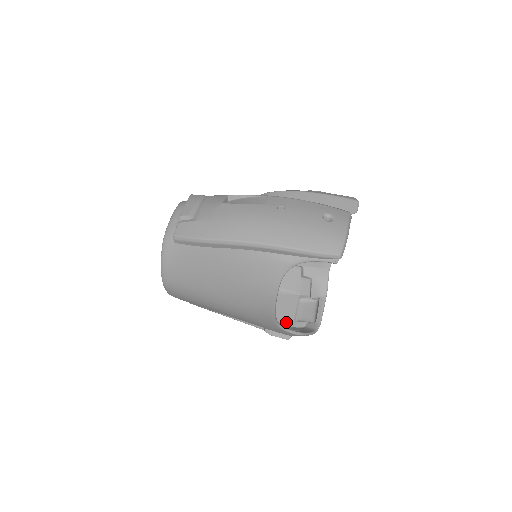
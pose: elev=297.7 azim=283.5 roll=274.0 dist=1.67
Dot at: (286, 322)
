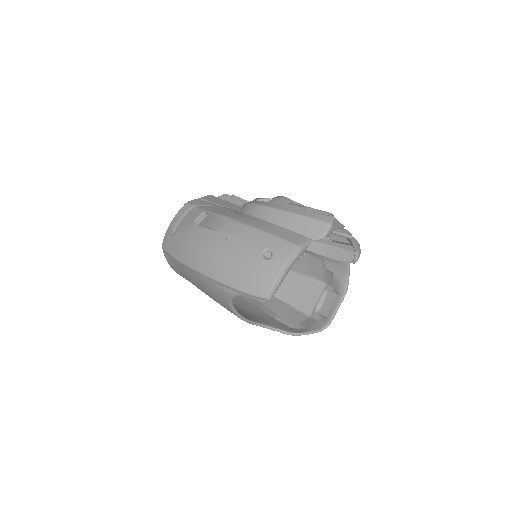
Dot at: (306, 310)
